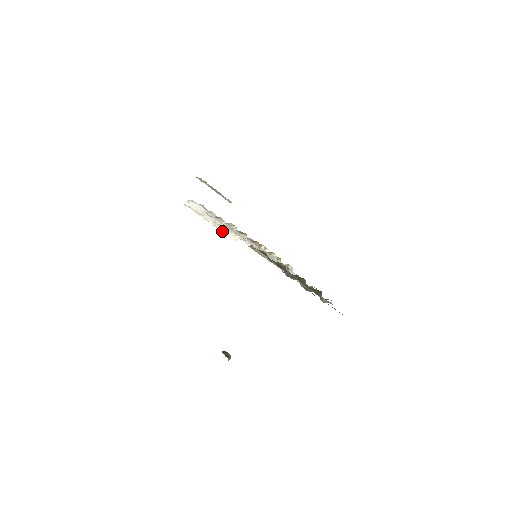
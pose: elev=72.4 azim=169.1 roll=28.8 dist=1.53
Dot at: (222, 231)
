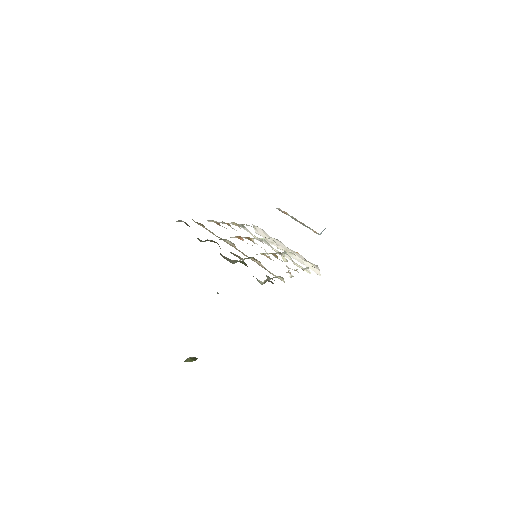
Dot at: (301, 263)
